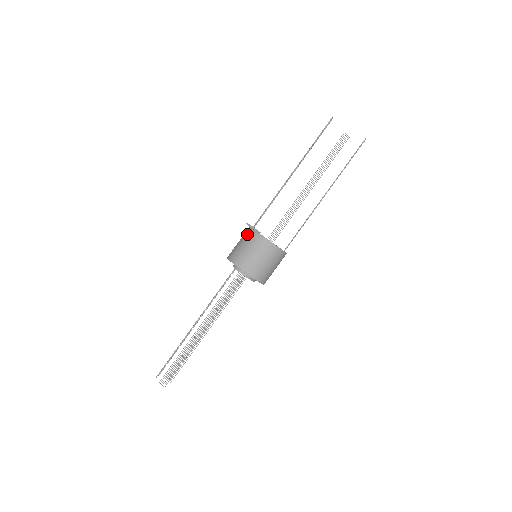
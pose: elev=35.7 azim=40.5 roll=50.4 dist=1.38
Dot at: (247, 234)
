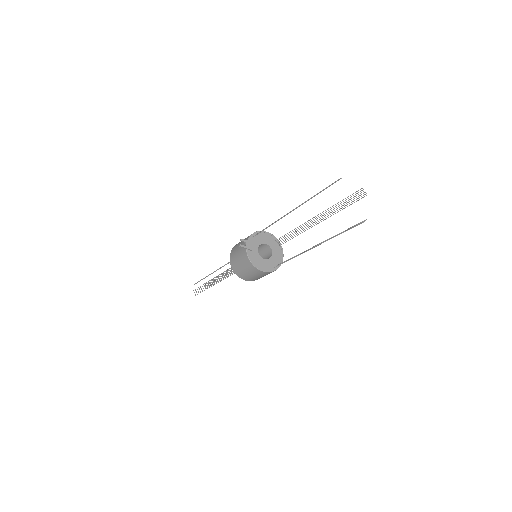
Dot at: (243, 244)
